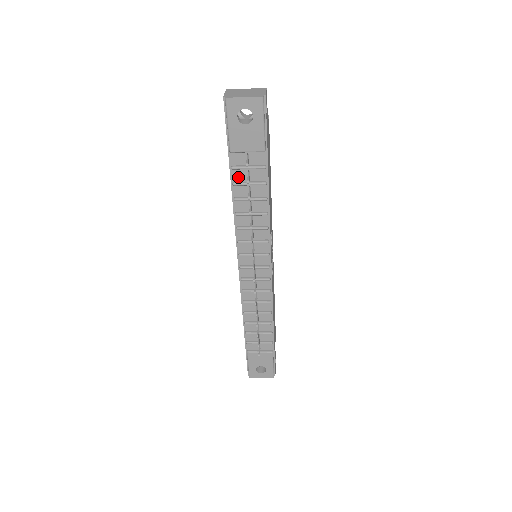
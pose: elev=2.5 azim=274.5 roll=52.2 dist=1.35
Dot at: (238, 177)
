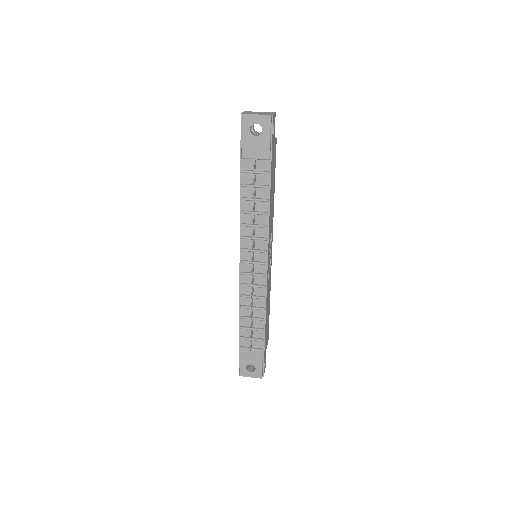
Dot at: (246, 180)
